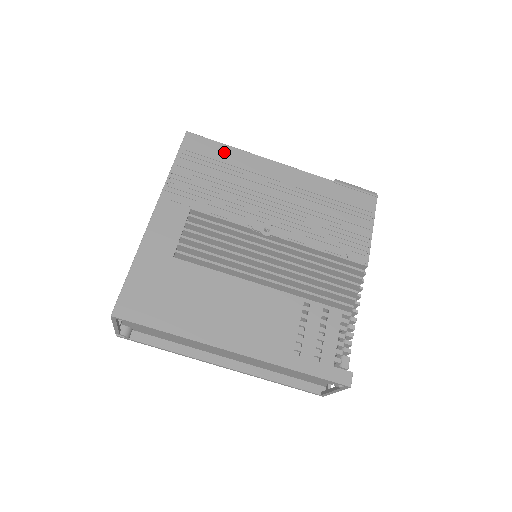
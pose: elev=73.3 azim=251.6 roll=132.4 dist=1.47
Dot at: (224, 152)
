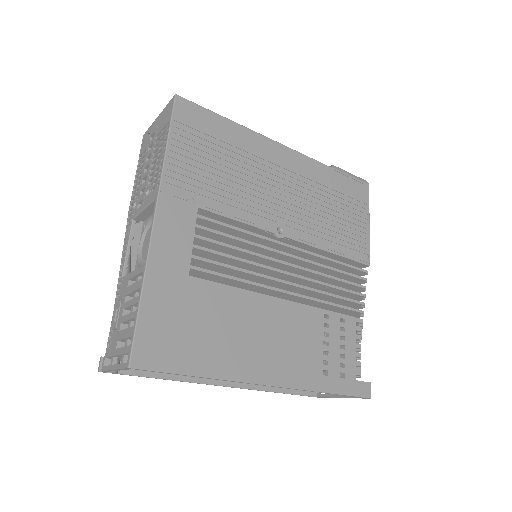
Dot at: (223, 127)
